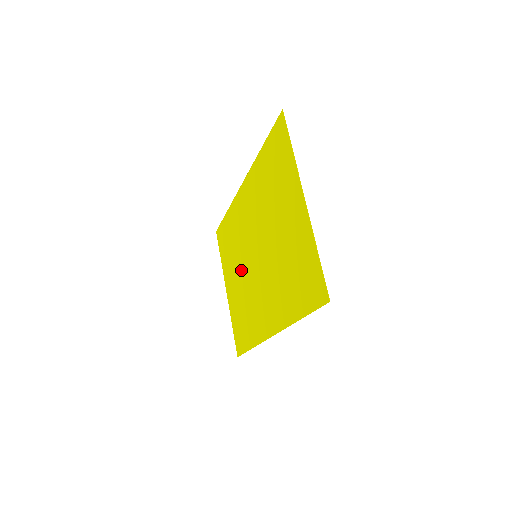
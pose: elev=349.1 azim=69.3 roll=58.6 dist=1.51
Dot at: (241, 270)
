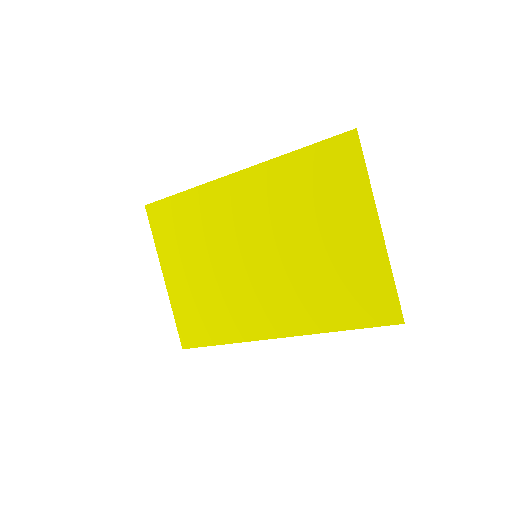
Dot at: (213, 263)
